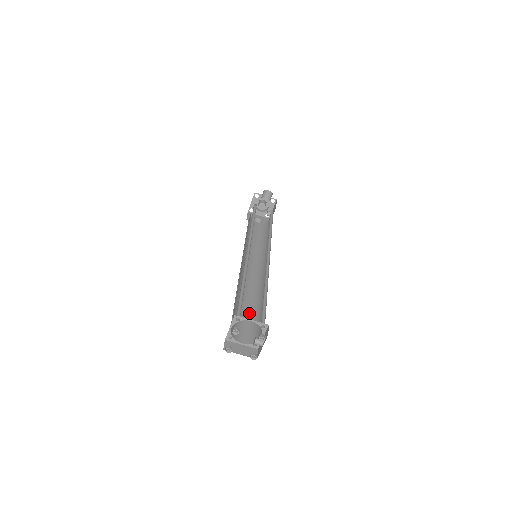
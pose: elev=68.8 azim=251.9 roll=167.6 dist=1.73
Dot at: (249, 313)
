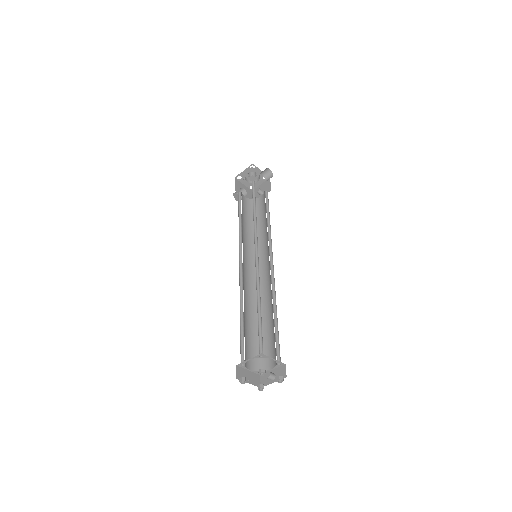
Dot at: (251, 329)
